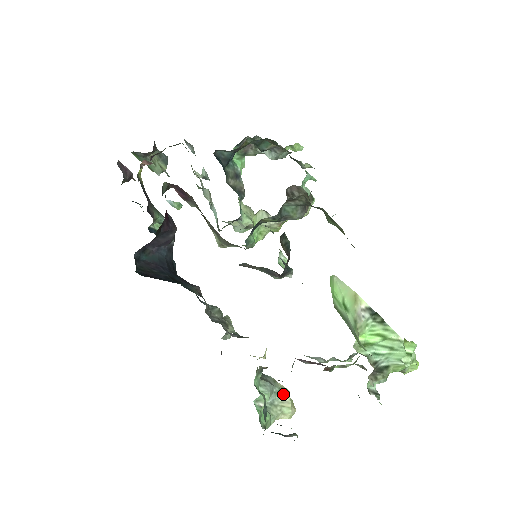
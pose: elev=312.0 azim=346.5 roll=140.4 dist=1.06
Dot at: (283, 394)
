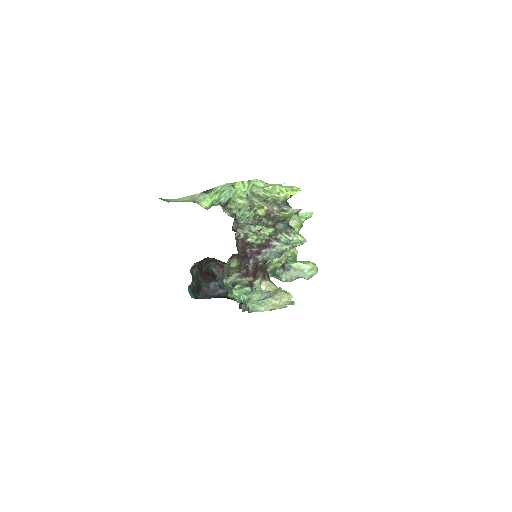
Dot at: (275, 291)
